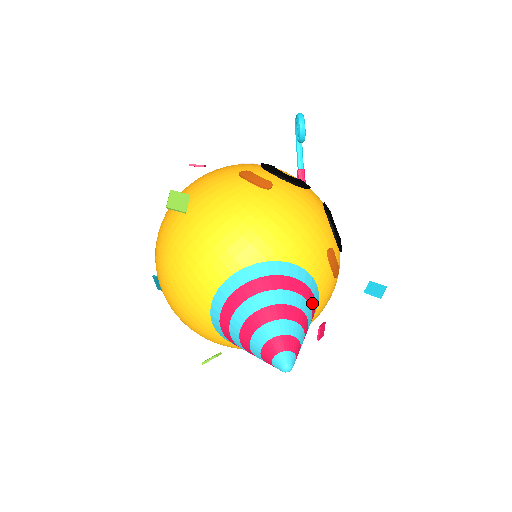
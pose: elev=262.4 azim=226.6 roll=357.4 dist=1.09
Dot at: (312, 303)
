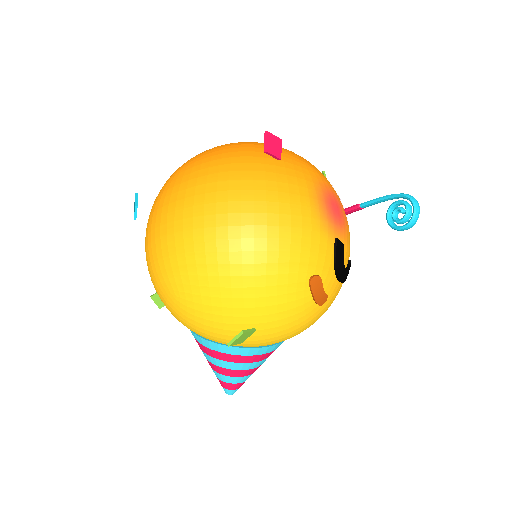
Dot at: occluded
